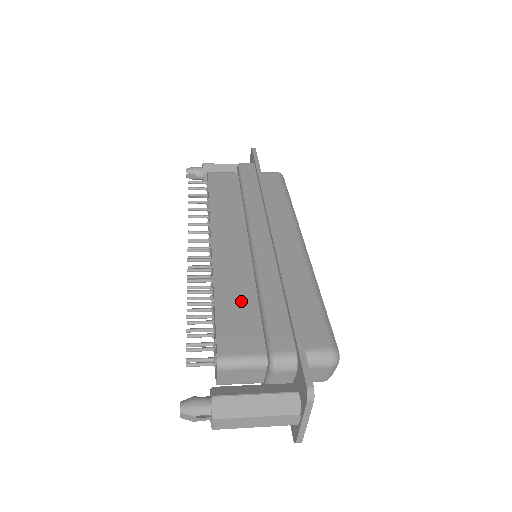
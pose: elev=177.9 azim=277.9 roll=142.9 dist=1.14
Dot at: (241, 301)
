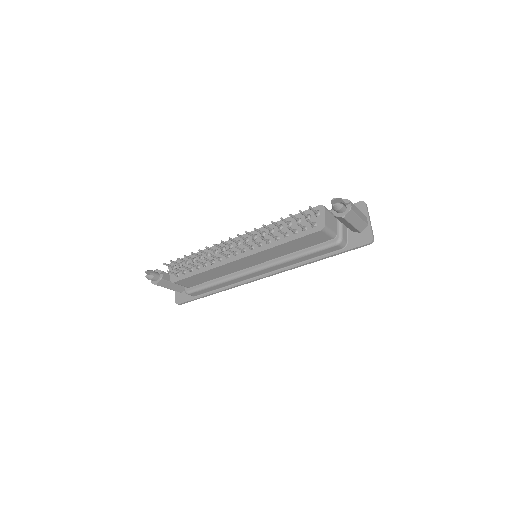
Dot at: occluded
